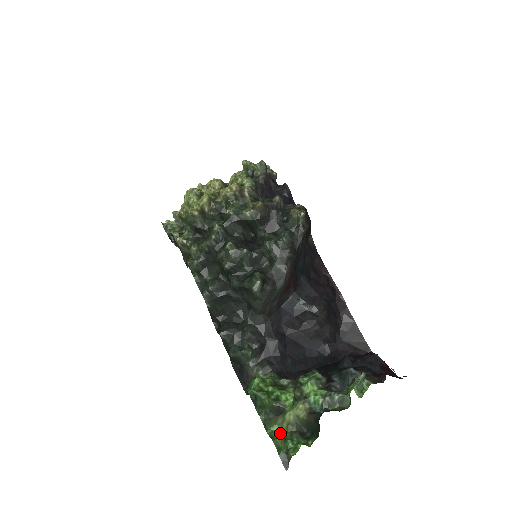
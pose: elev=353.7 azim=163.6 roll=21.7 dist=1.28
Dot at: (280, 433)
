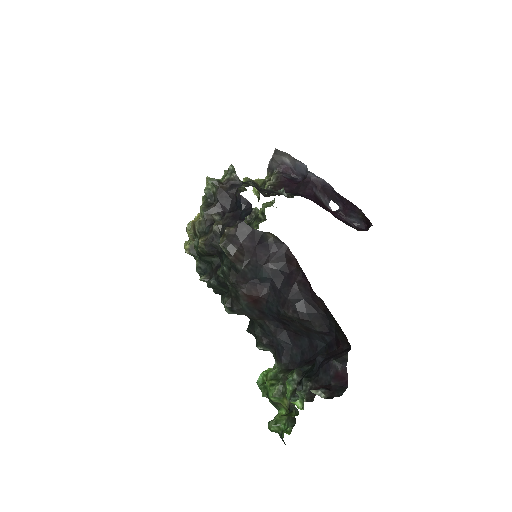
Dot at: occluded
